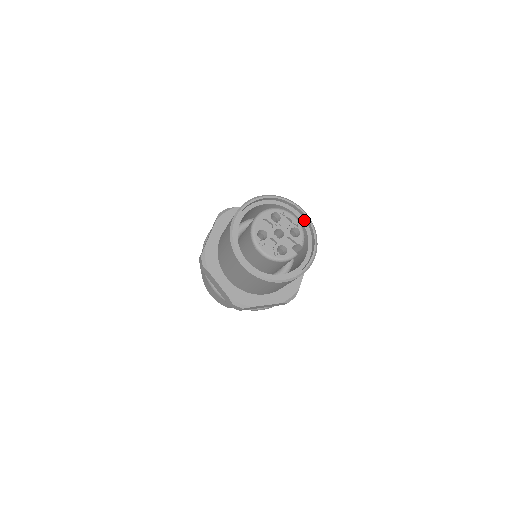
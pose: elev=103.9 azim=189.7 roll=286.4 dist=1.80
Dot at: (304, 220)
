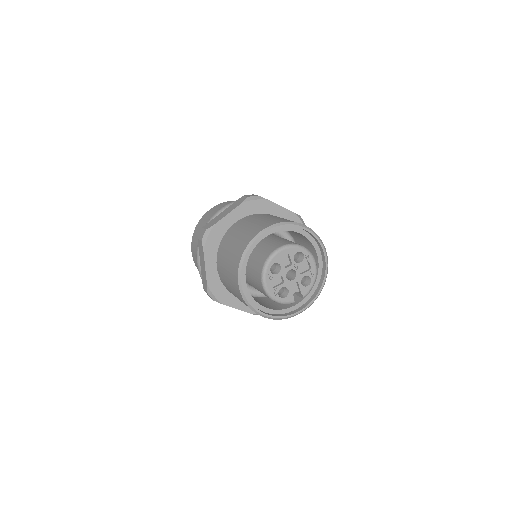
Dot at: (322, 267)
